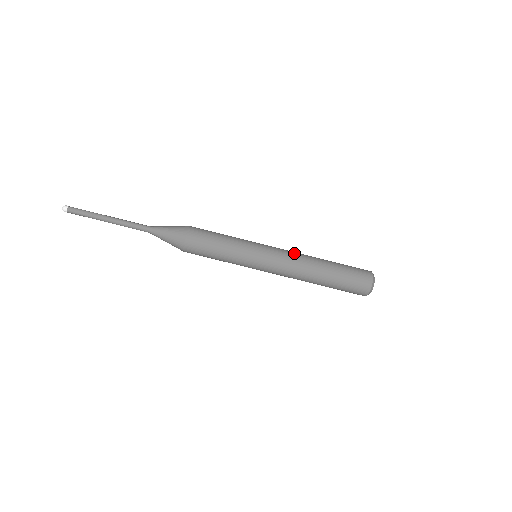
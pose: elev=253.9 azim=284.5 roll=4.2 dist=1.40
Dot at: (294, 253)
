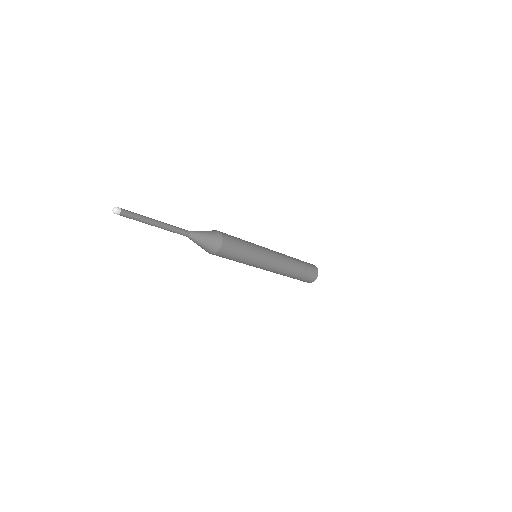
Dot at: (282, 266)
